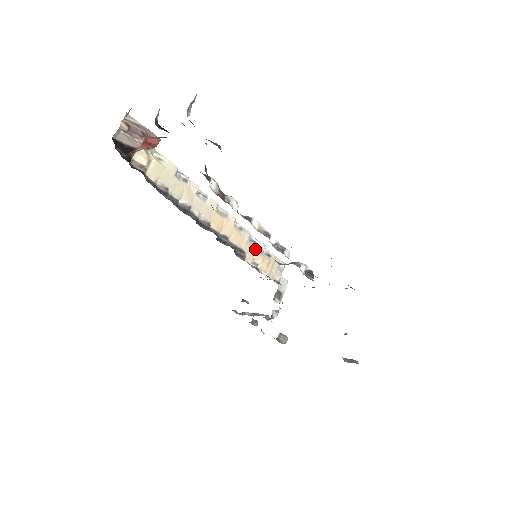
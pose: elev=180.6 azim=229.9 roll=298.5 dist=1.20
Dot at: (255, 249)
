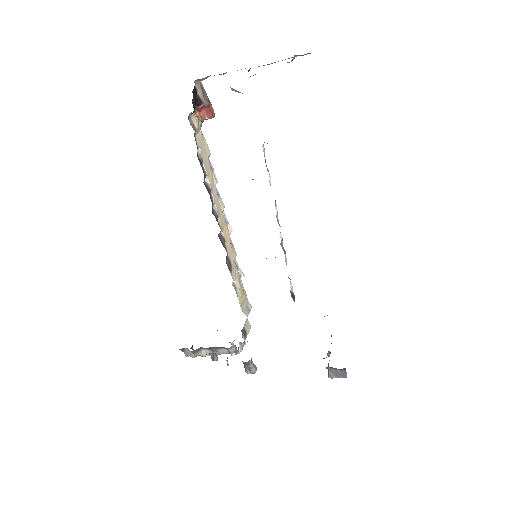
Dot at: (237, 272)
